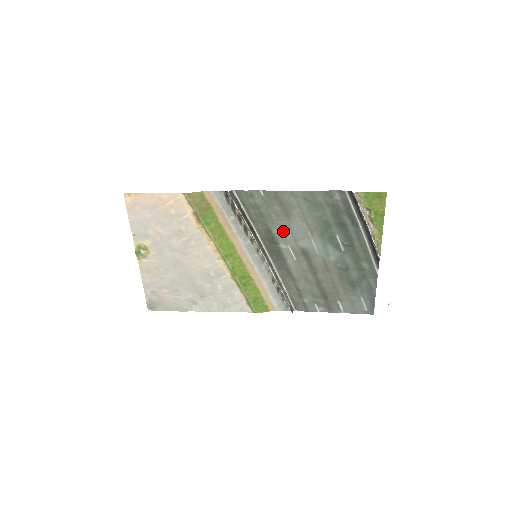
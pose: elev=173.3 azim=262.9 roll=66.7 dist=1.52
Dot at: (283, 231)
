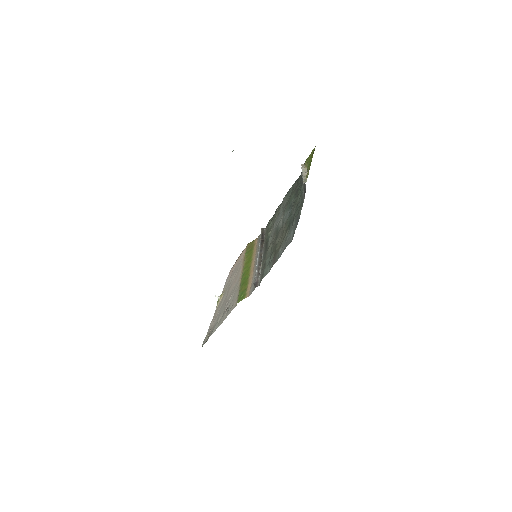
Dot at: (273, 227)
